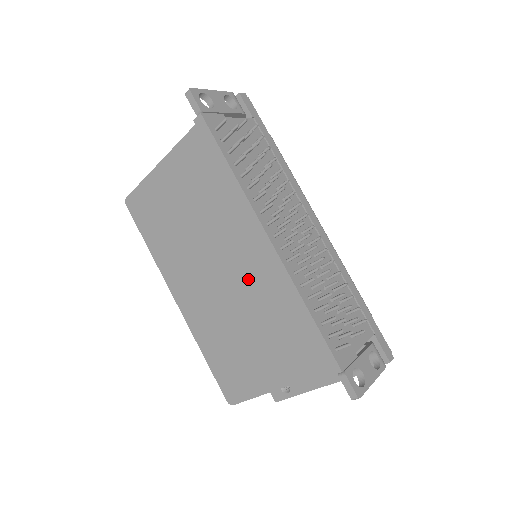
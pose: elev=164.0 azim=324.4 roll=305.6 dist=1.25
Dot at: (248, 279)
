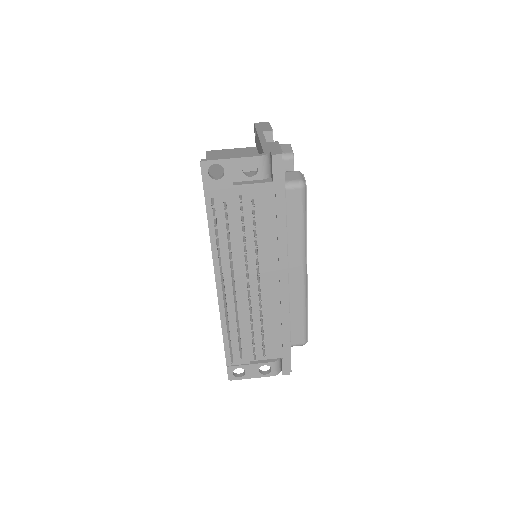
Dot at: occluded
